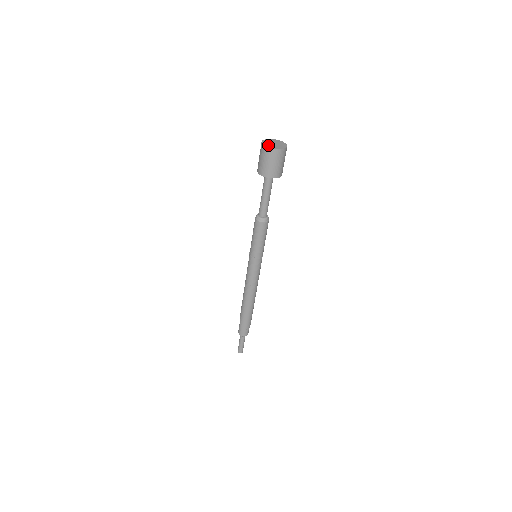
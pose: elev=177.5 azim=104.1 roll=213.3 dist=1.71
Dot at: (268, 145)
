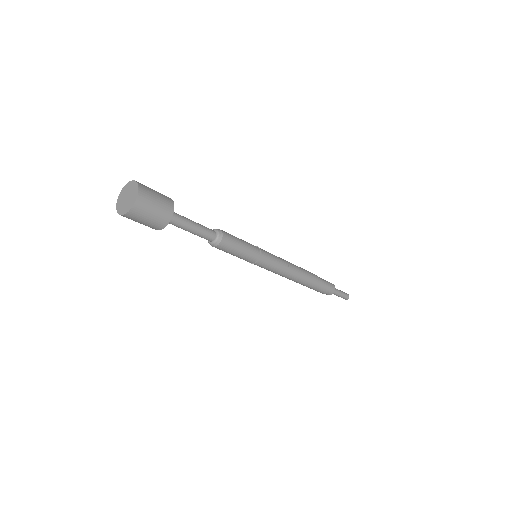
Dot at: (119, 204)
